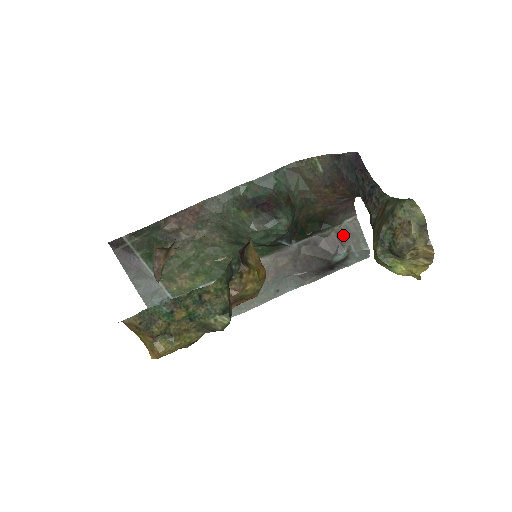
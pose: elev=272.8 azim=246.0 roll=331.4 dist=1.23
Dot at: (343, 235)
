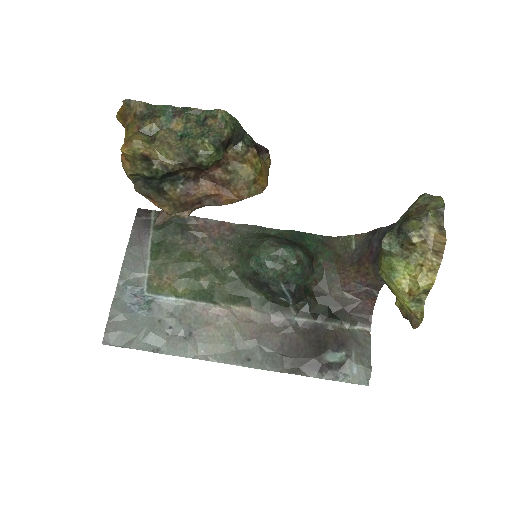
Dot at: (348, 337)
